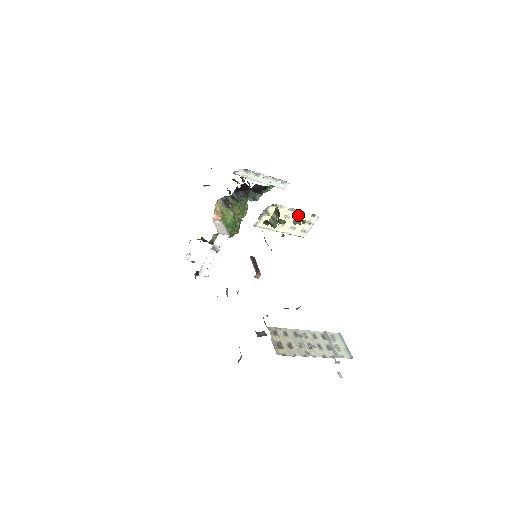
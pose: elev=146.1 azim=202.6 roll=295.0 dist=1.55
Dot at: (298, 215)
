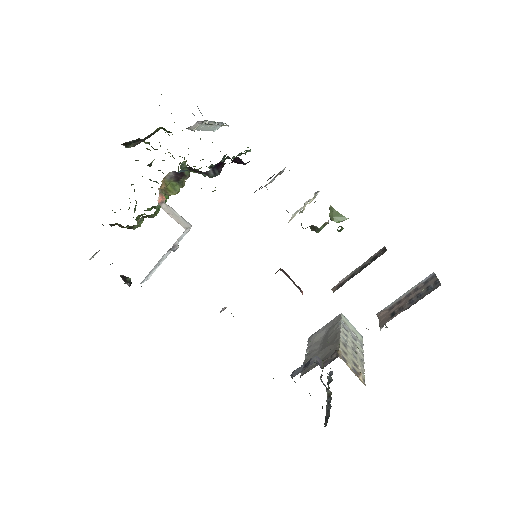
Dot at: occluded
